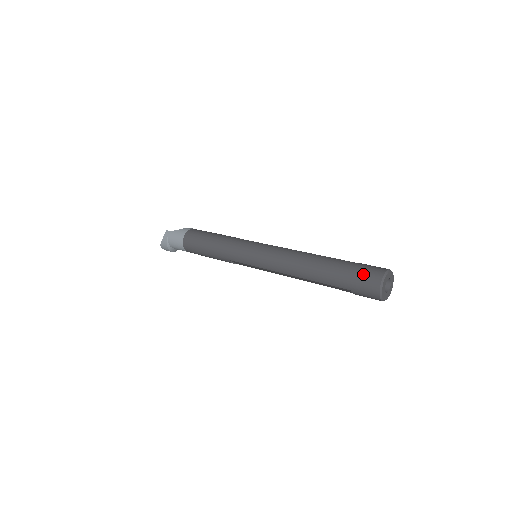
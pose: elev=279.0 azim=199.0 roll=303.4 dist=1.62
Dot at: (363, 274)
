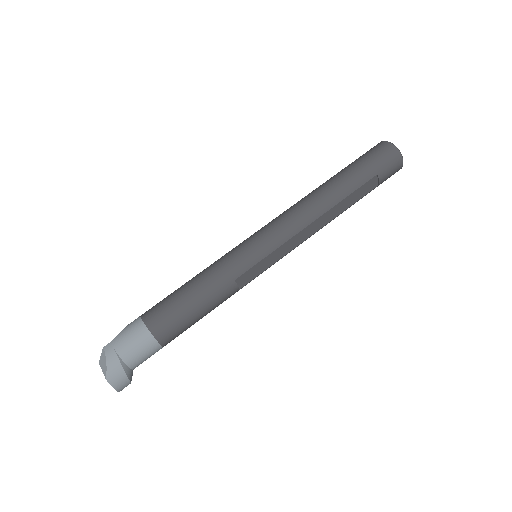
Dot at: (372, 152)
